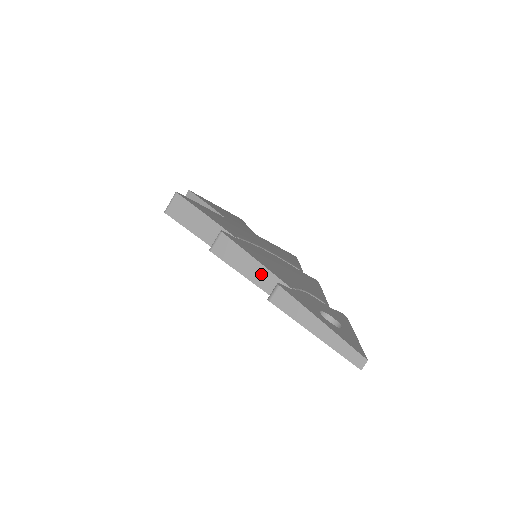
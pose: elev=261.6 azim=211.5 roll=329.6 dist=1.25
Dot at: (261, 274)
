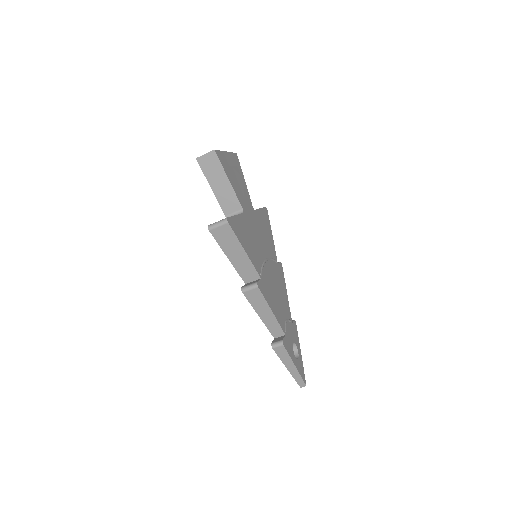
Dot at: (271, 320)
